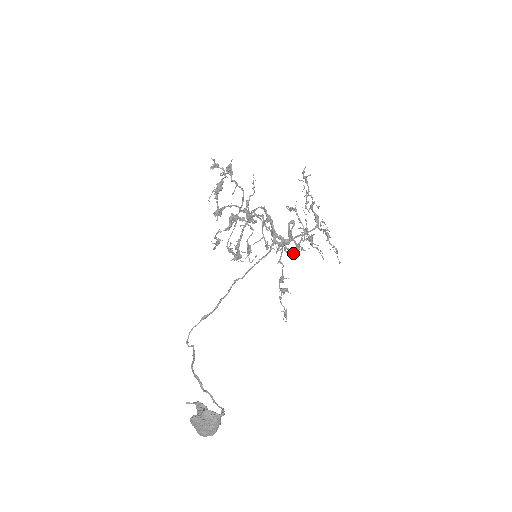
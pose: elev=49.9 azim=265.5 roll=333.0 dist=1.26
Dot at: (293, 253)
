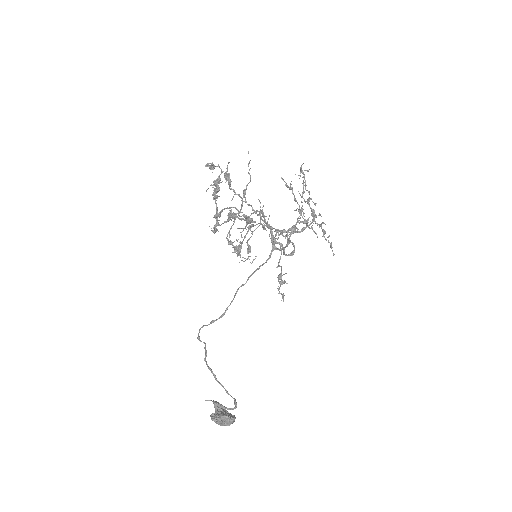
Dot at: (291, 253)
